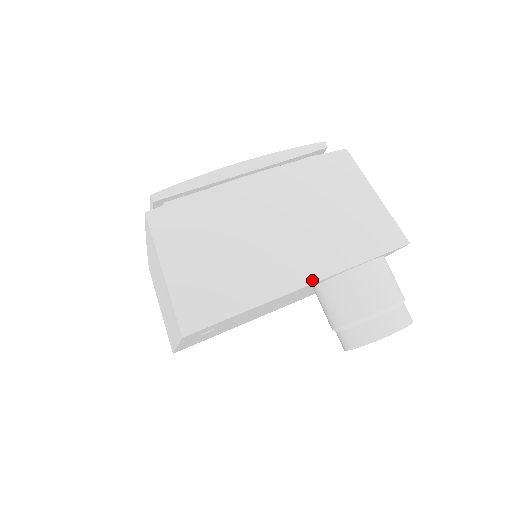
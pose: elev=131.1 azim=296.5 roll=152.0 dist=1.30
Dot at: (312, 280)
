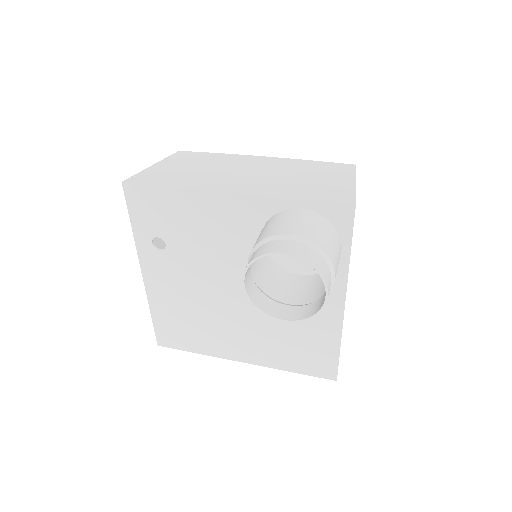
Dot at: (240, 192)
